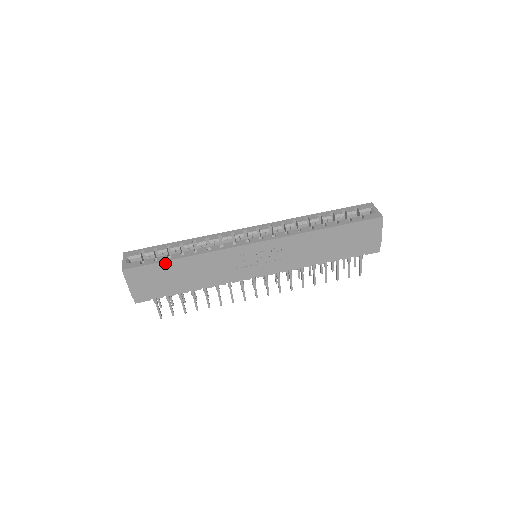
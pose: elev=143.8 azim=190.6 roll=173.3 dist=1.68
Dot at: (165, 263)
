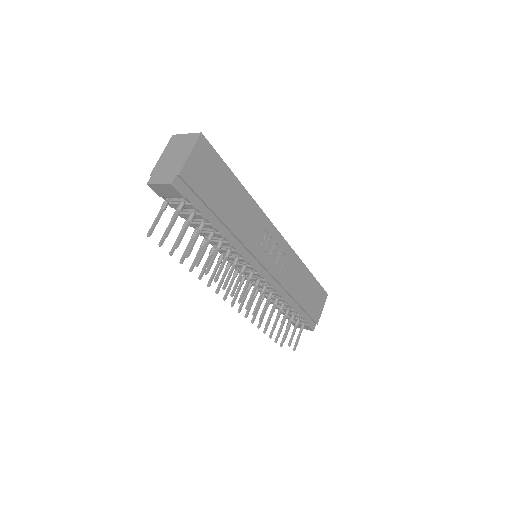
Dot at: (229, 172)
